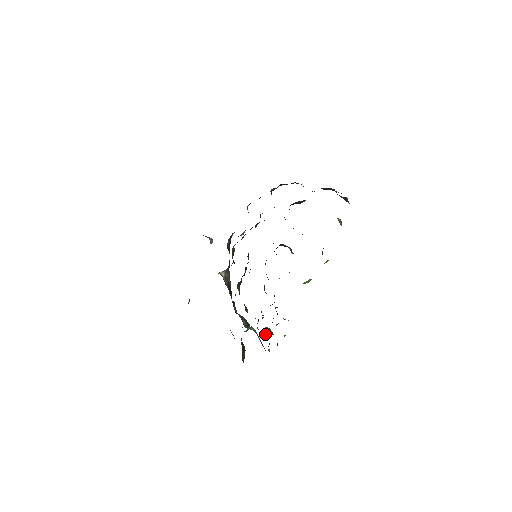
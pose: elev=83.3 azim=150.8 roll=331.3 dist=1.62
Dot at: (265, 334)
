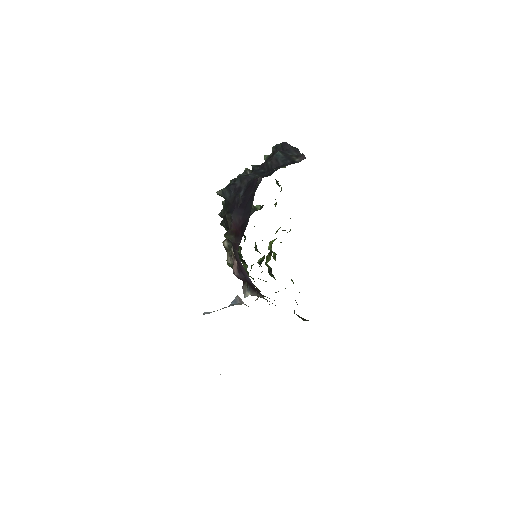
Dot at: occluded
